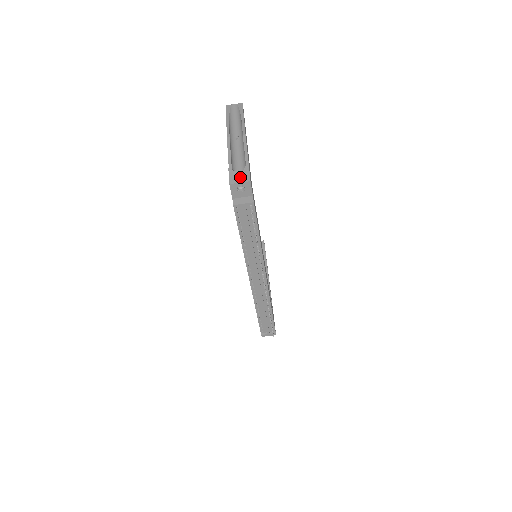
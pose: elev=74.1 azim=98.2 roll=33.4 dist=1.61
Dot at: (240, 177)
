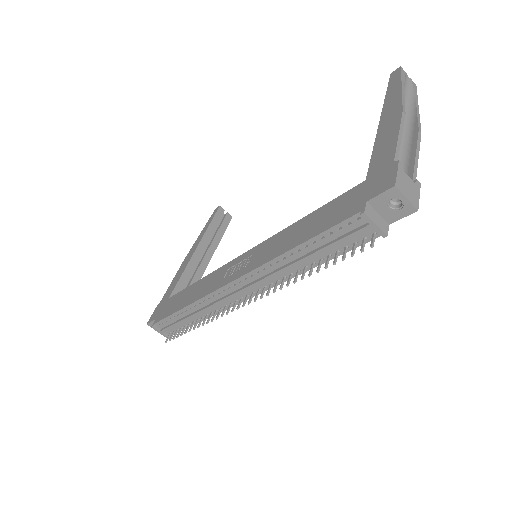
Dot at: (409, 190)
